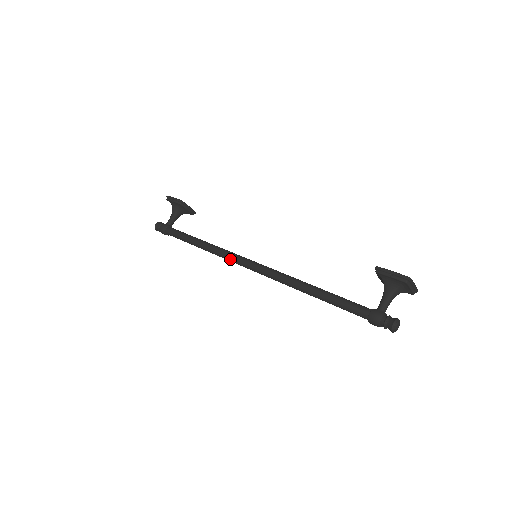
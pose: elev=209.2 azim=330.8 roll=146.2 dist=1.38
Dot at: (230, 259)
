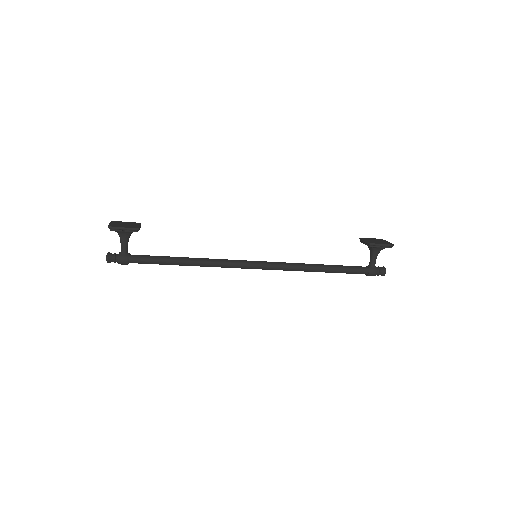
Dot at: occluded
